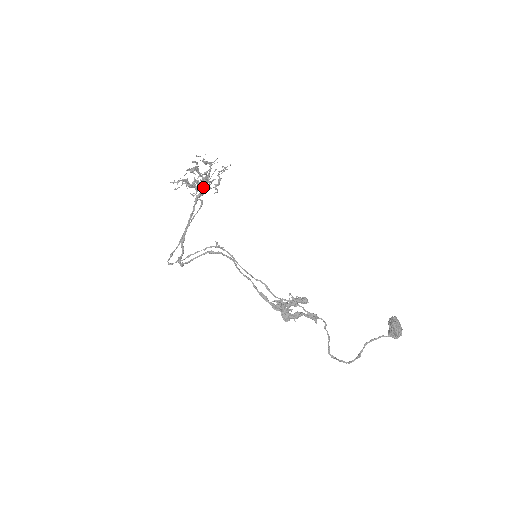
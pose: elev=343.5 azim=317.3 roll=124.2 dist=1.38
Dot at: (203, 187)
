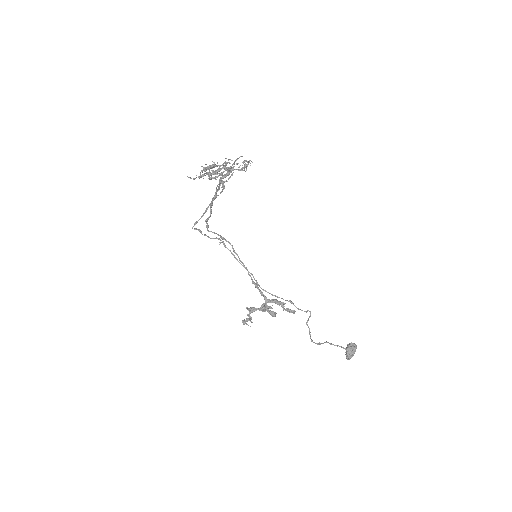
Dot at: (229, 169)
